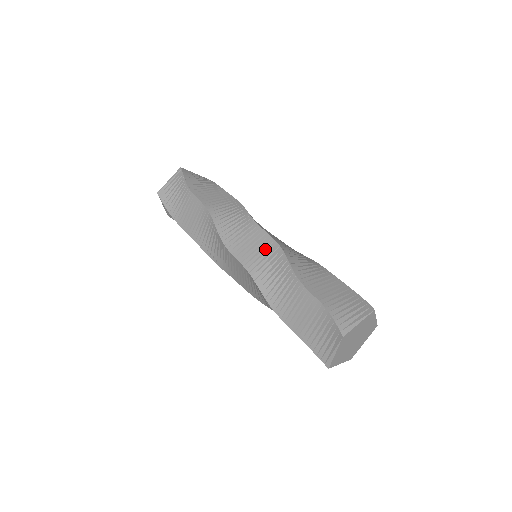
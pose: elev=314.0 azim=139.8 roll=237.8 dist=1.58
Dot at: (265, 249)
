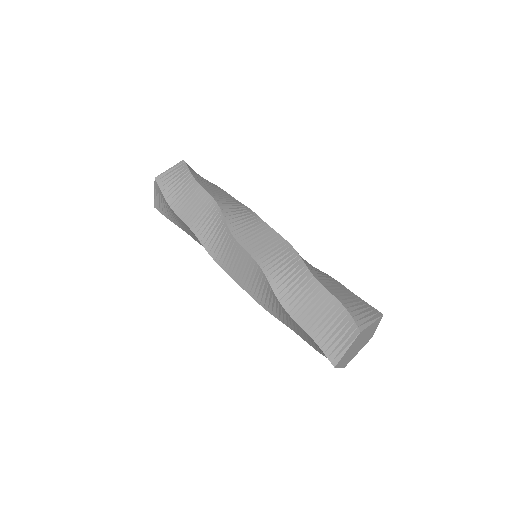
Dot at: (276, 246)
